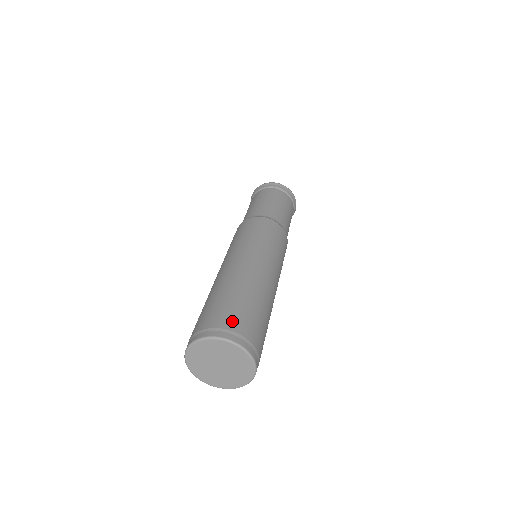
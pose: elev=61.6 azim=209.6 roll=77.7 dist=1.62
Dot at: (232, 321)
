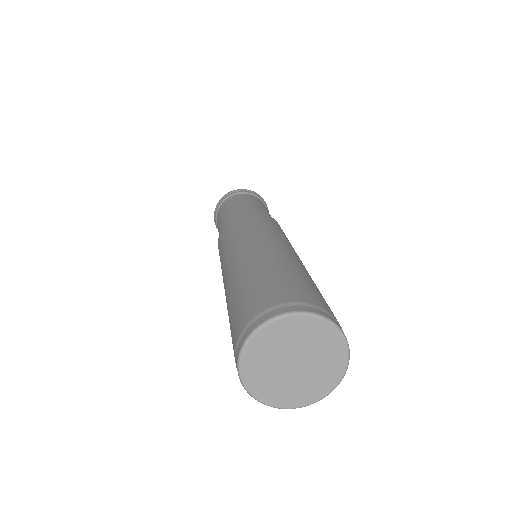
Dot at: (313, 297)
